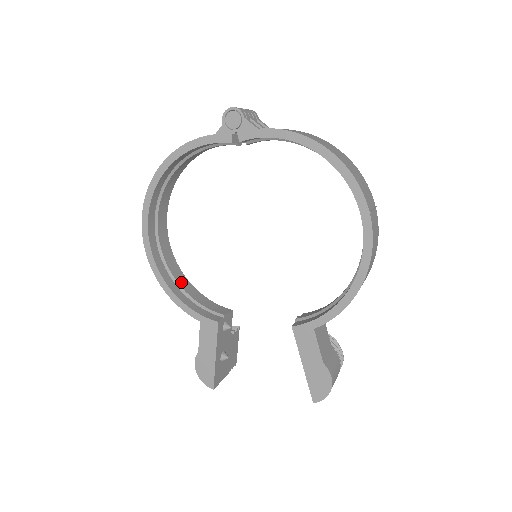
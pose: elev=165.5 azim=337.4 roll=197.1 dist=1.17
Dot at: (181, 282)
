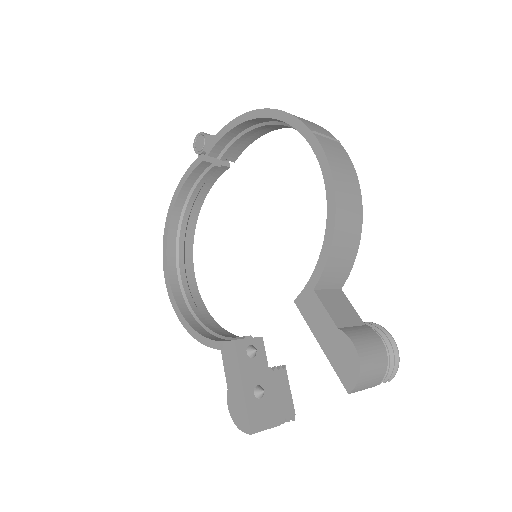
Dot at: (209, 325)
